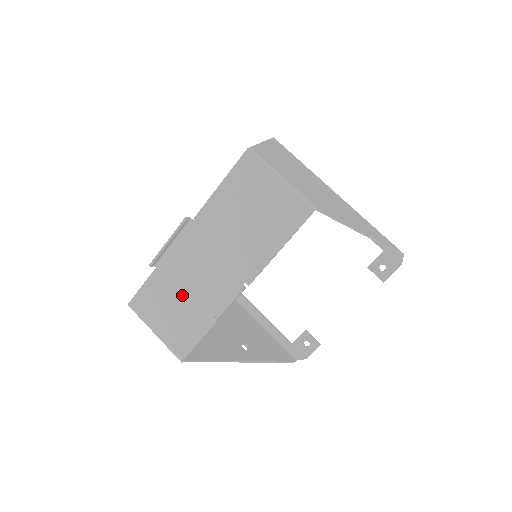
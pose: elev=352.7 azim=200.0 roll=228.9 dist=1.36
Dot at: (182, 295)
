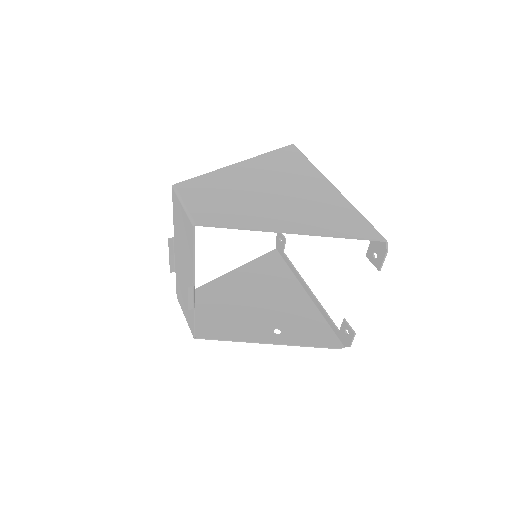
Dot at: (184, 291)
